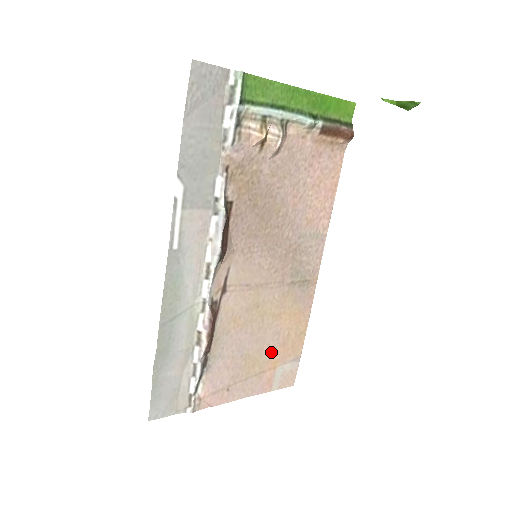
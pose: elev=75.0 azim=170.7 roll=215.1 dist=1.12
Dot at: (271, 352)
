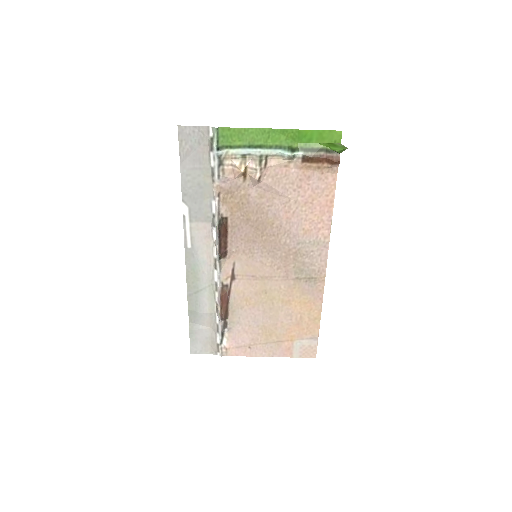
Dot at: (286, 328)
